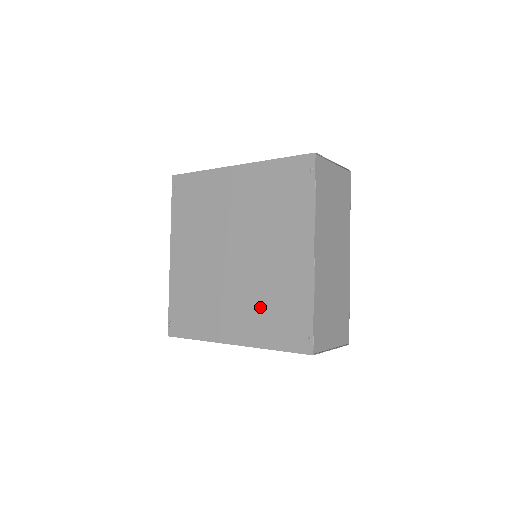
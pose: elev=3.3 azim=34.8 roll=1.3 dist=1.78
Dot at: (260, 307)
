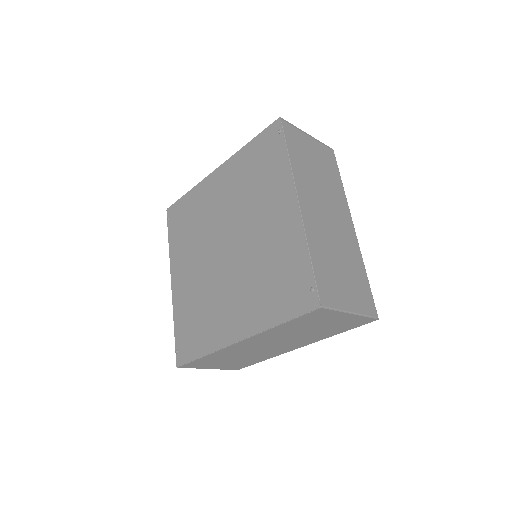
Dot at: (258, 285)
